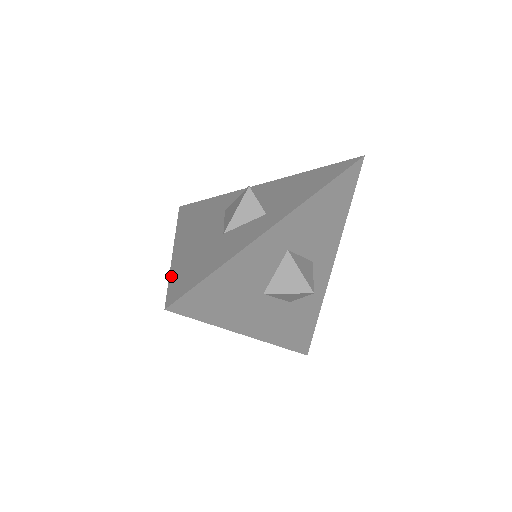
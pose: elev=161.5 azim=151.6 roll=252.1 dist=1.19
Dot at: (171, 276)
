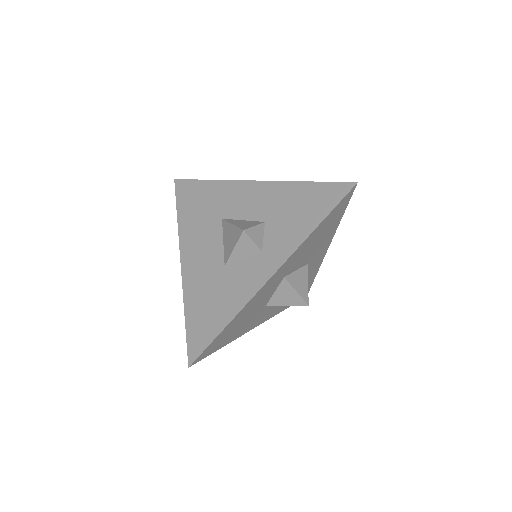
Dot at: (186, 318)
